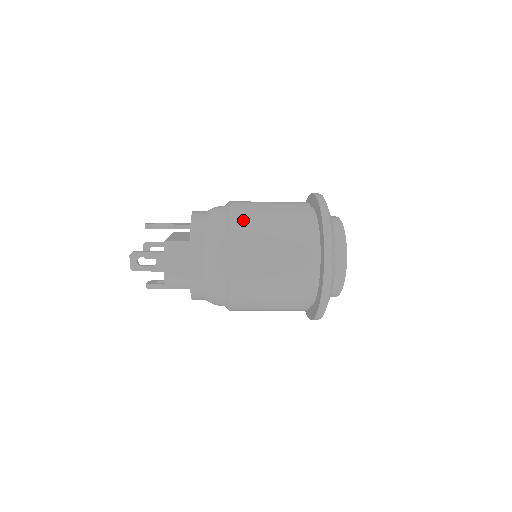
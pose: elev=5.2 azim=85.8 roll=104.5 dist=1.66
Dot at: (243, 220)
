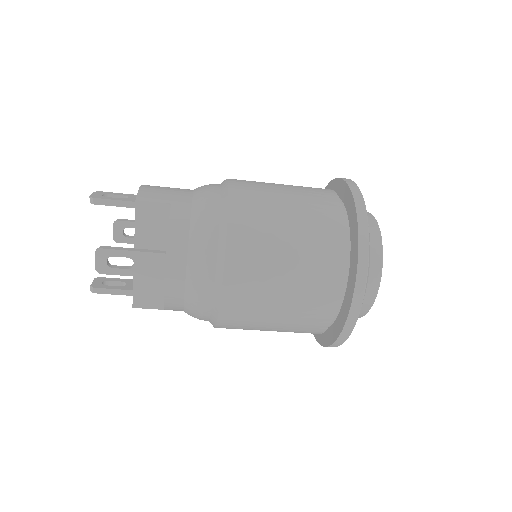
Dot at: occluded
